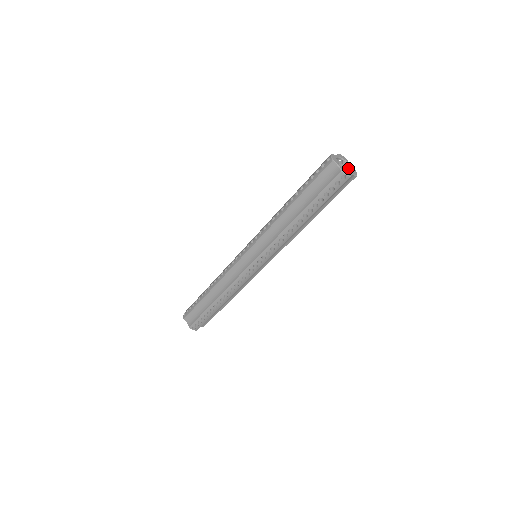
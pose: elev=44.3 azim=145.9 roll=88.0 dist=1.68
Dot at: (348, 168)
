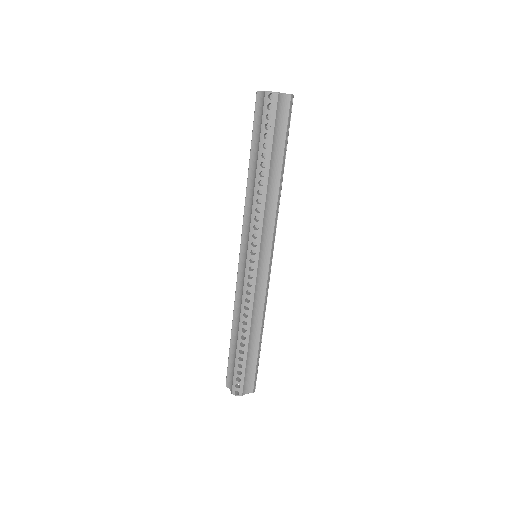
Dot at: occluded
